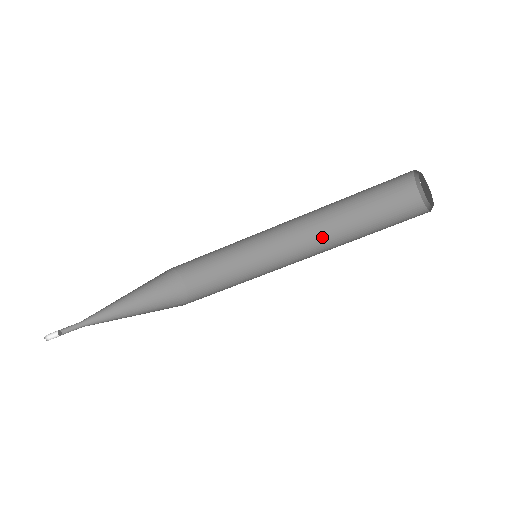
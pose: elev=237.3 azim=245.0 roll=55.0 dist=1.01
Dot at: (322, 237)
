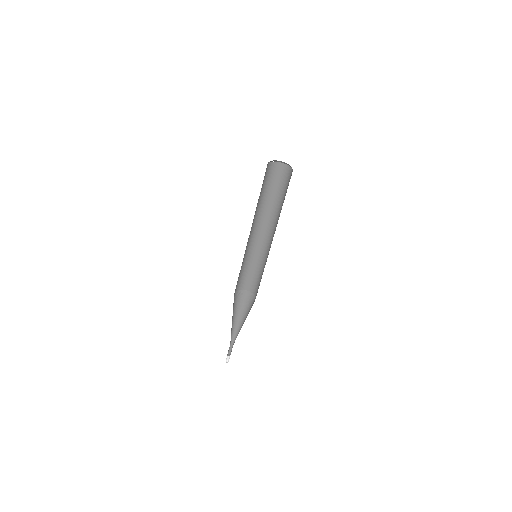
Dot at: occluded
